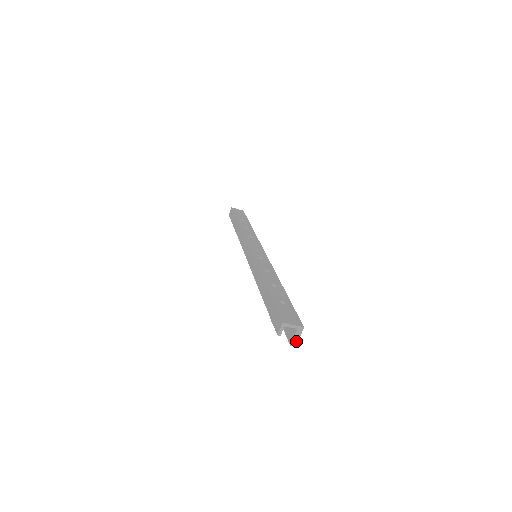
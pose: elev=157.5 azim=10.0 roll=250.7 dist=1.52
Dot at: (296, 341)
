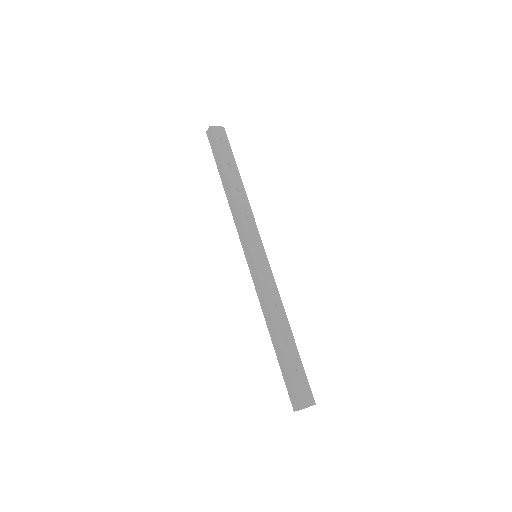
Dot at: occluded
